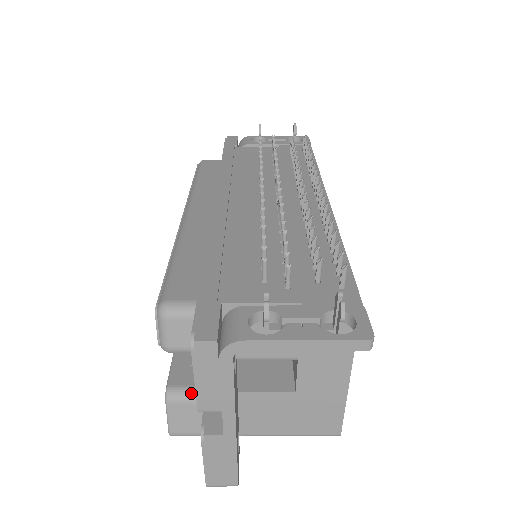
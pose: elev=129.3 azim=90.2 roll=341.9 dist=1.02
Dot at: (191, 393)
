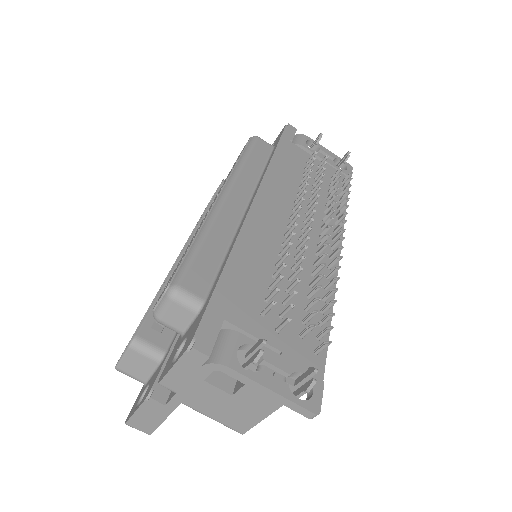
Dot at: (152, 351)
